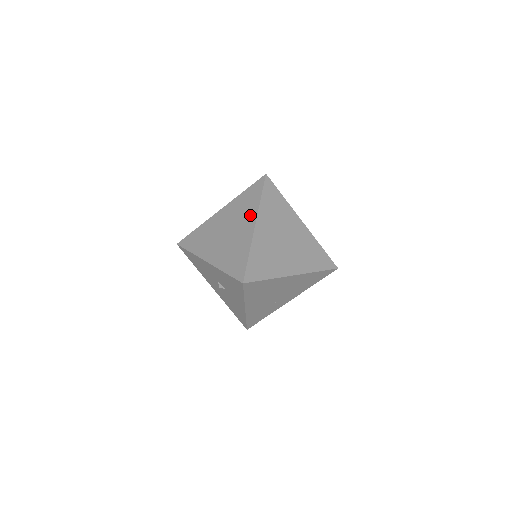
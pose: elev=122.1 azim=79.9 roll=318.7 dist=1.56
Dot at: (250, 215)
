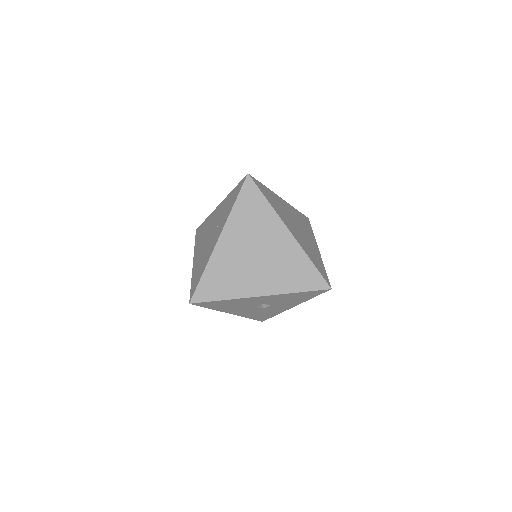
Dot at: (273, 225)
